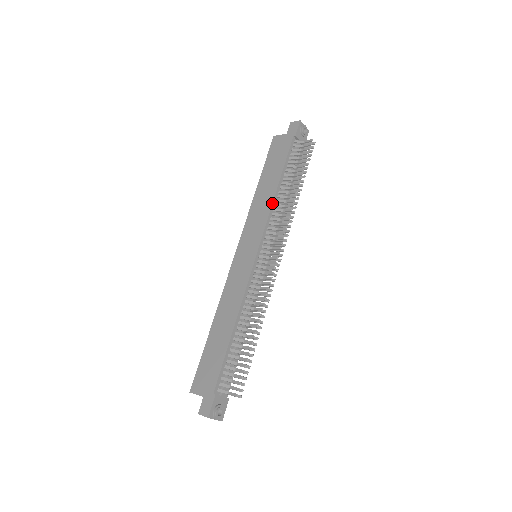
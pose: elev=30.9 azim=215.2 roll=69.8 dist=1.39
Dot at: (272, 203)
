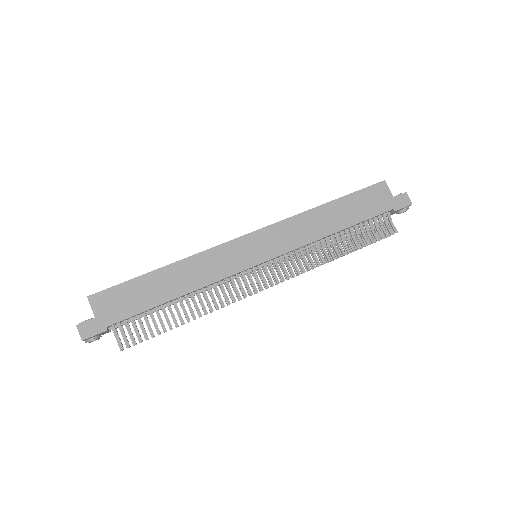
Dot at: (317, 240)
